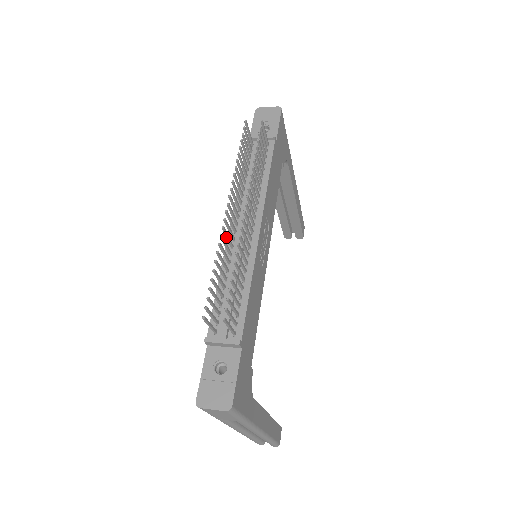
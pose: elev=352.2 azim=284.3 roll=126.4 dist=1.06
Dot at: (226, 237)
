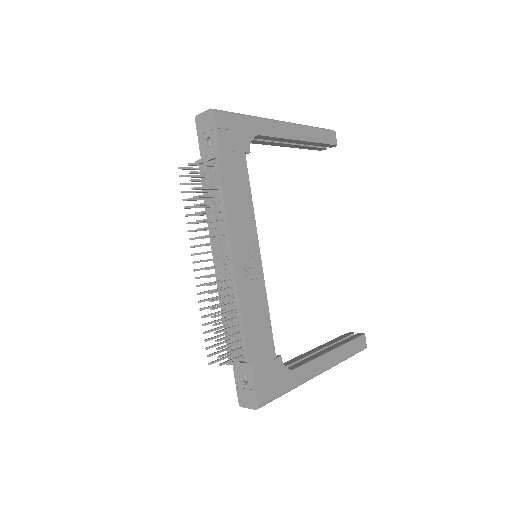
Dot at: occluded
